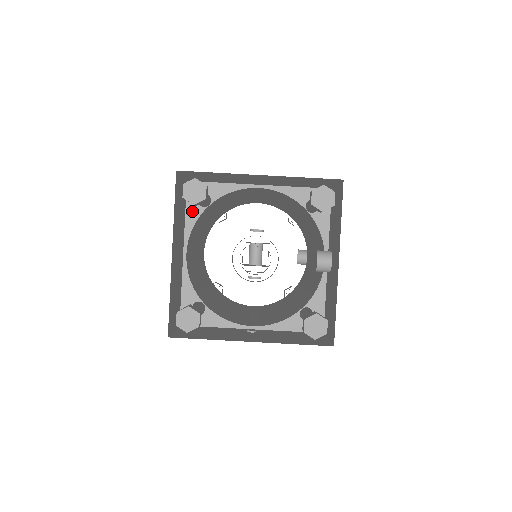
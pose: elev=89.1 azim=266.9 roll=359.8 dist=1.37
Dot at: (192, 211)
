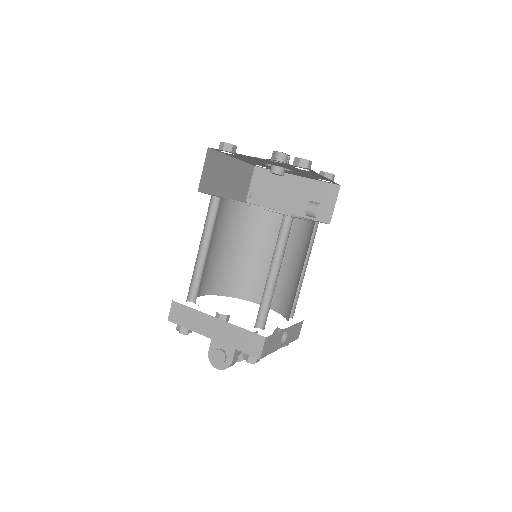
Dot at: occluded
